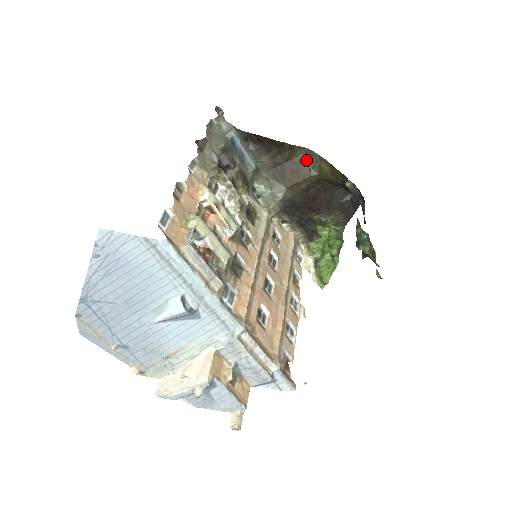
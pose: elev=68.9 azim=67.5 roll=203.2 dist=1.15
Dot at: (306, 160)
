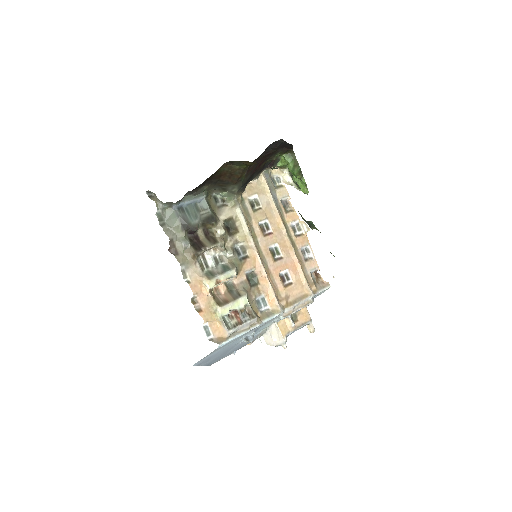
Dot at: (231, 167)
